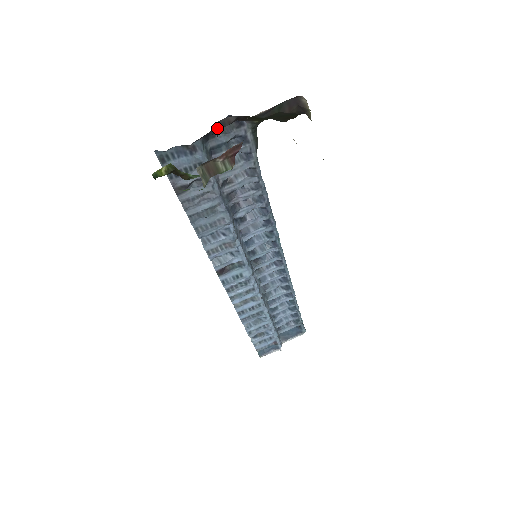
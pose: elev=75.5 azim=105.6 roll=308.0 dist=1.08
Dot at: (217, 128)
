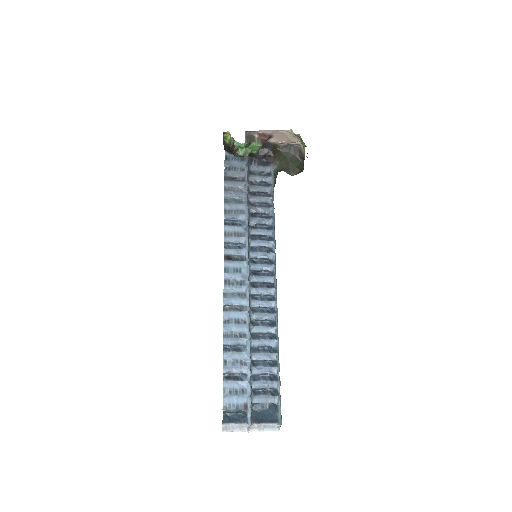
Dot at: (258, 153)
